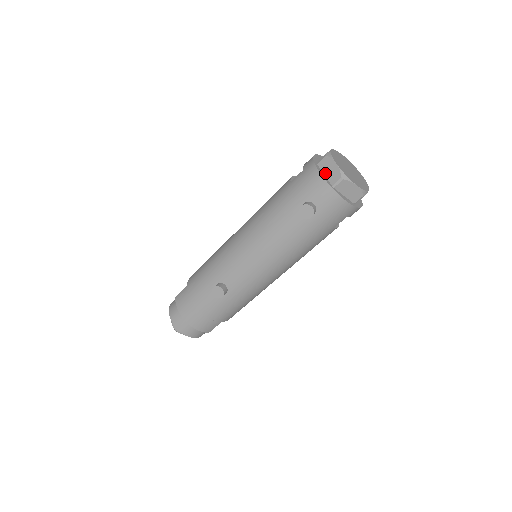
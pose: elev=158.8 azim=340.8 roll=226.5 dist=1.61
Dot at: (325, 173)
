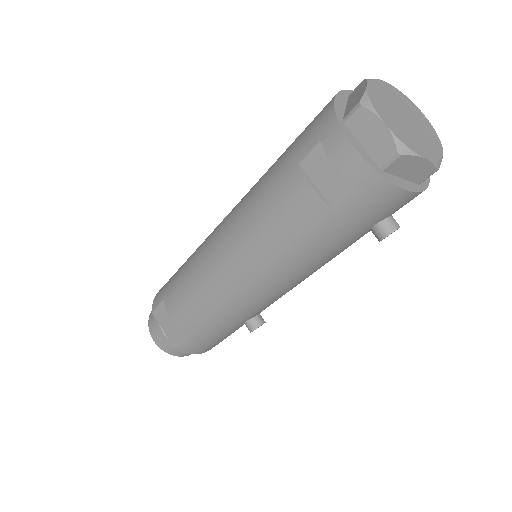
Dot at: (403, 176)
